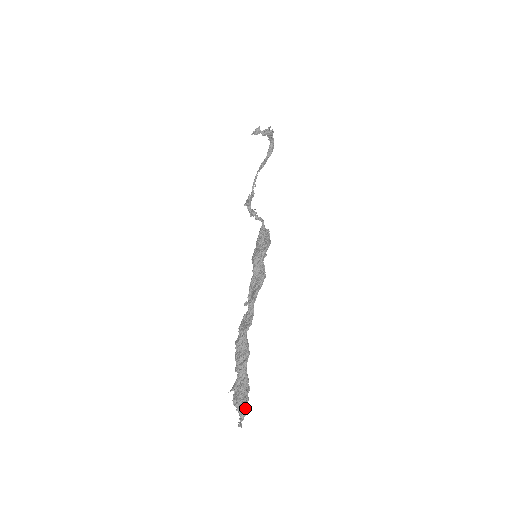
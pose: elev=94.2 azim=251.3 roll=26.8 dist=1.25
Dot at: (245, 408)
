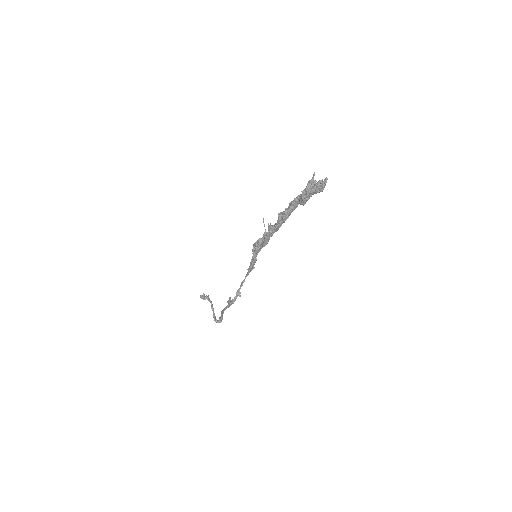
Dot at: (317, 183)
